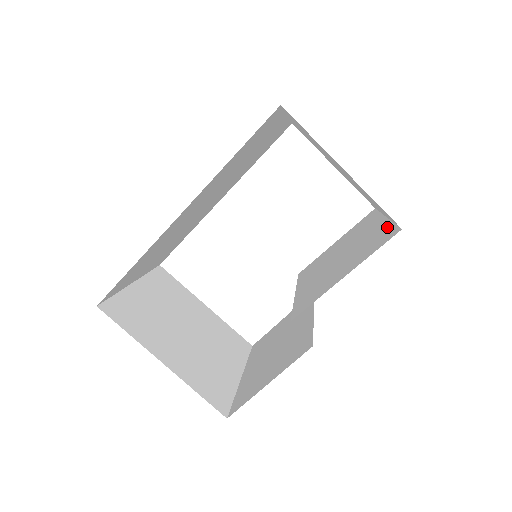
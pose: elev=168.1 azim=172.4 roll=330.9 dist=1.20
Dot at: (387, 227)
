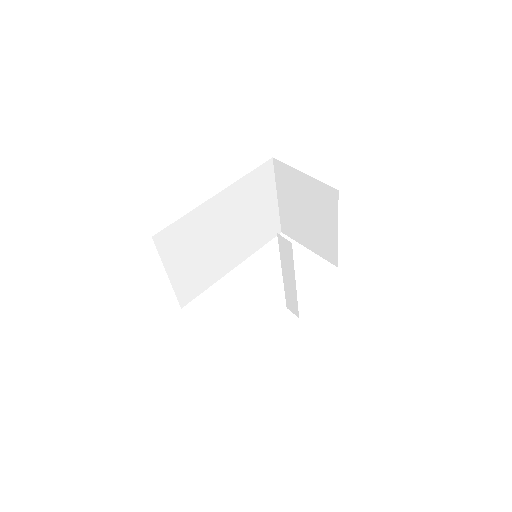
Dot at: occluded
